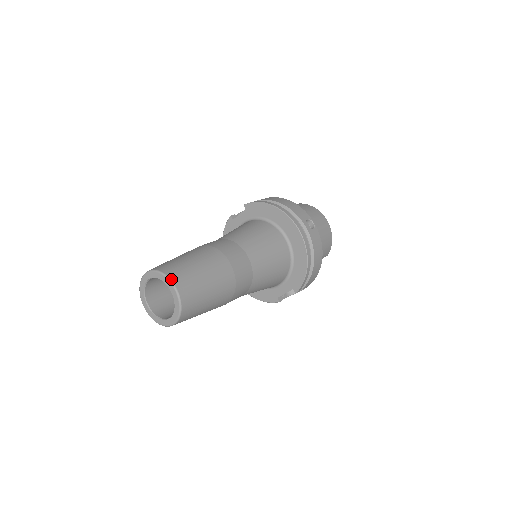
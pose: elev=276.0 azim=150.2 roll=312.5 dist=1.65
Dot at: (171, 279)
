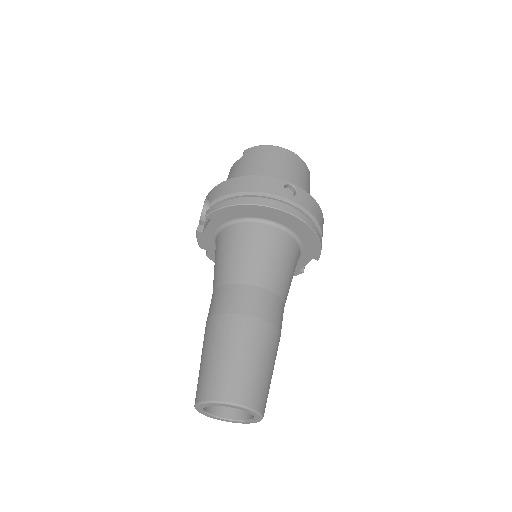
Dot at: (232, 402)
